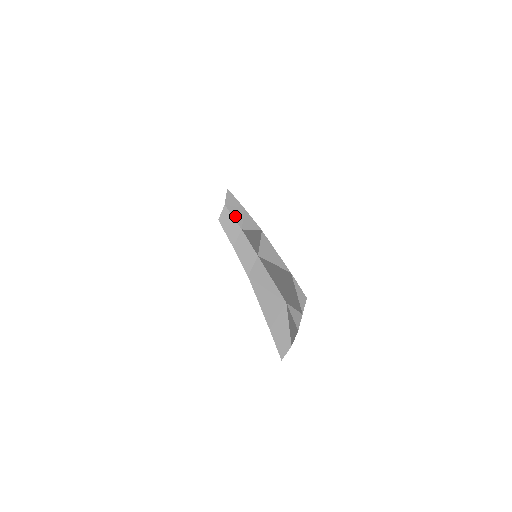
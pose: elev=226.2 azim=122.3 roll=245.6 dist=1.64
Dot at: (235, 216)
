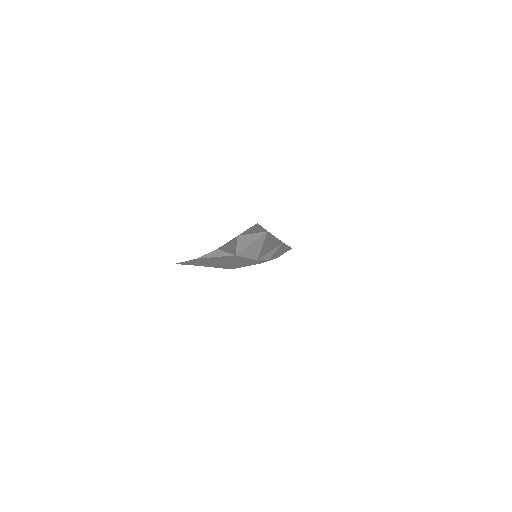
Dot at: occluded
